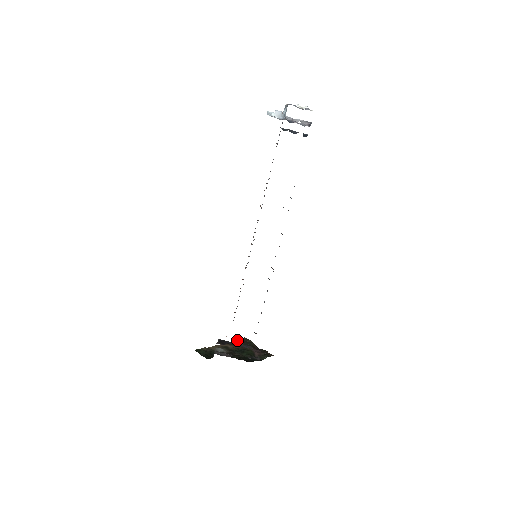
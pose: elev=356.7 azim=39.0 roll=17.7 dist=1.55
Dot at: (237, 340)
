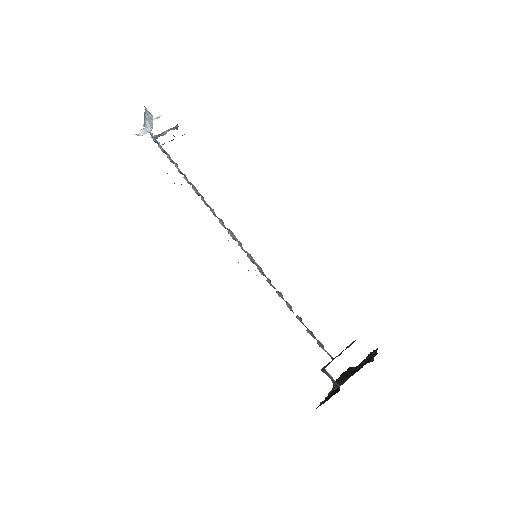
Dot at: occluded
